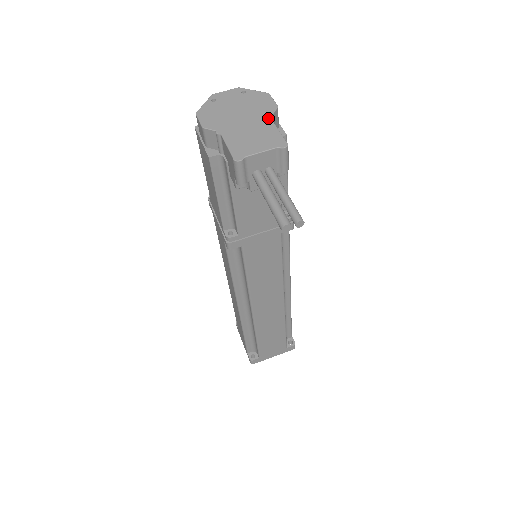
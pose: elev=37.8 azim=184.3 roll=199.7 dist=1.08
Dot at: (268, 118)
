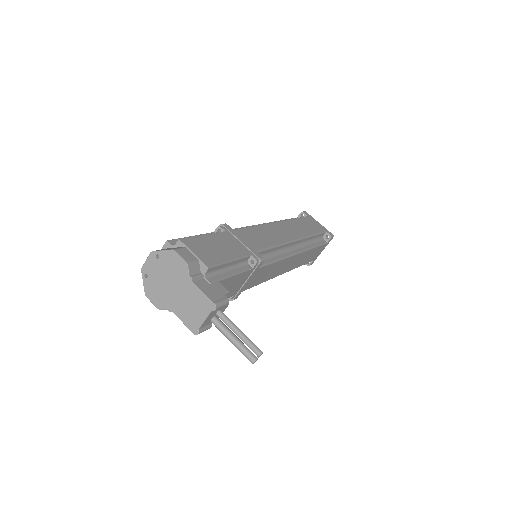
Dot at: (189, 281)
